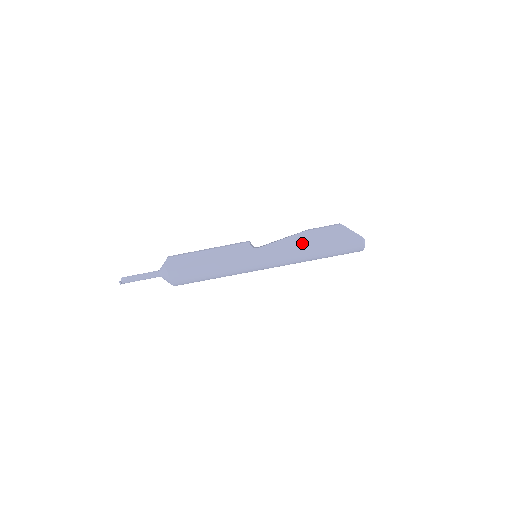
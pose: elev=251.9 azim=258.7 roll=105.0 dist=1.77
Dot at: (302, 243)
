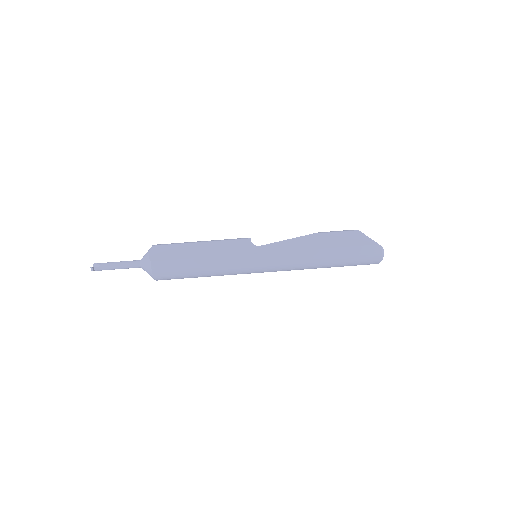
Dot at: (312, 246)
